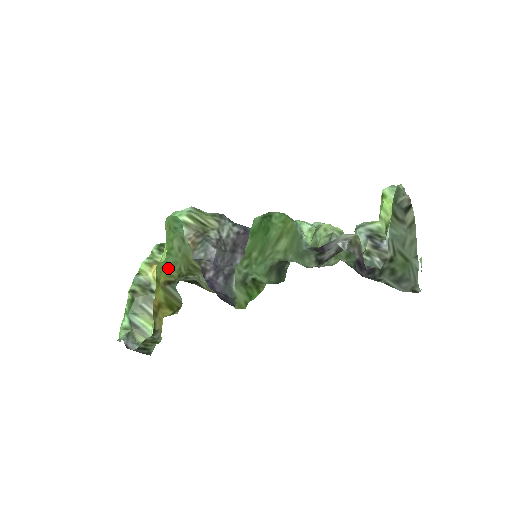
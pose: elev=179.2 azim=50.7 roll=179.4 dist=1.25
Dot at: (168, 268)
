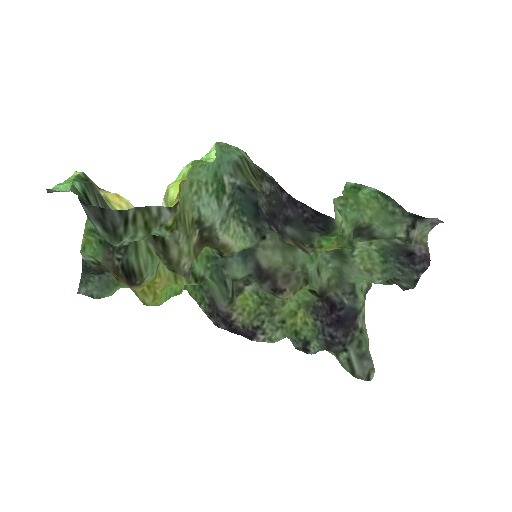
Dot at: occluded
